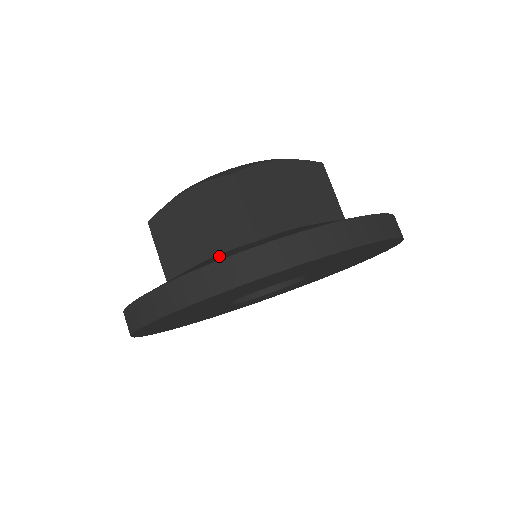
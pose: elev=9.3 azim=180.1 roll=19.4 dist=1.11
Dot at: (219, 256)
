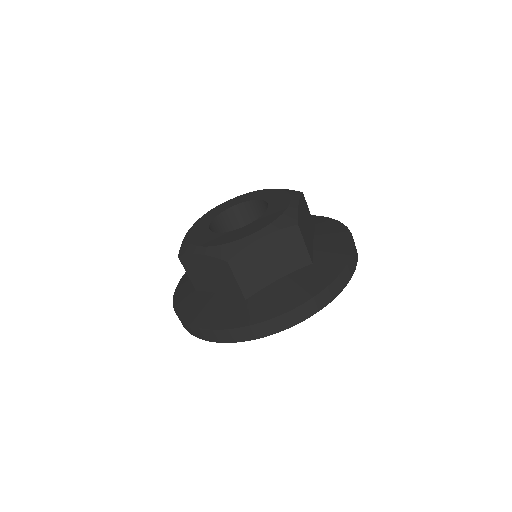
Dot at: (302, 280)
